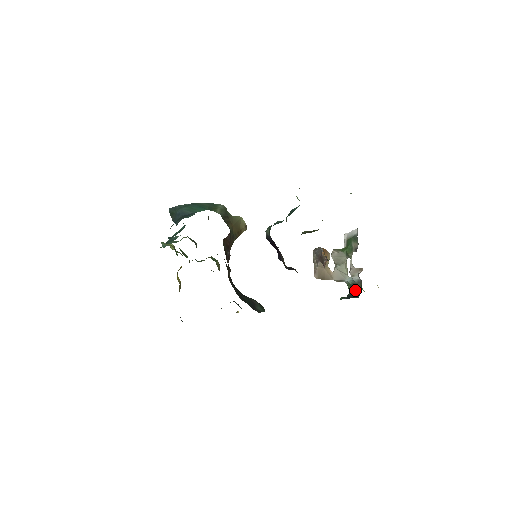
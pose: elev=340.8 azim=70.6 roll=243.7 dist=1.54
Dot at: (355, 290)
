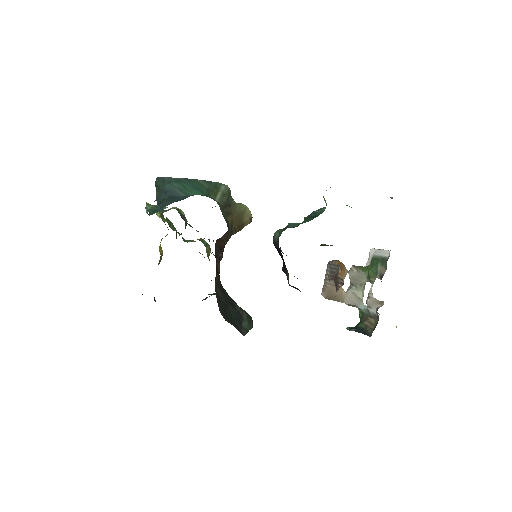
Dot at: (368, 324)
